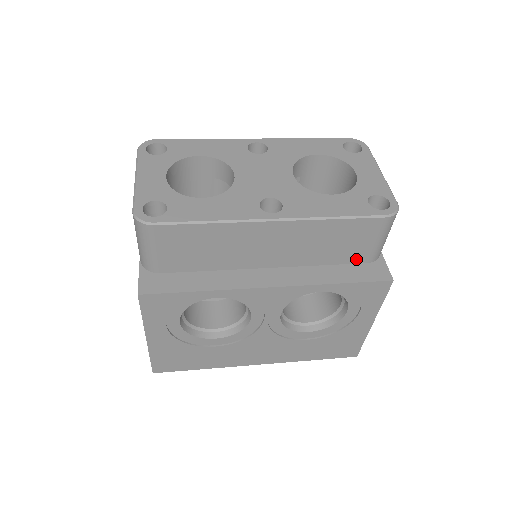
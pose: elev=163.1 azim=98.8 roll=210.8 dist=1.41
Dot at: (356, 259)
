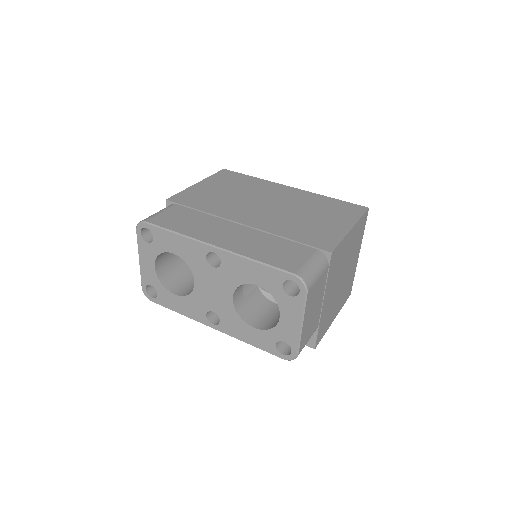
Dot at: occluded
